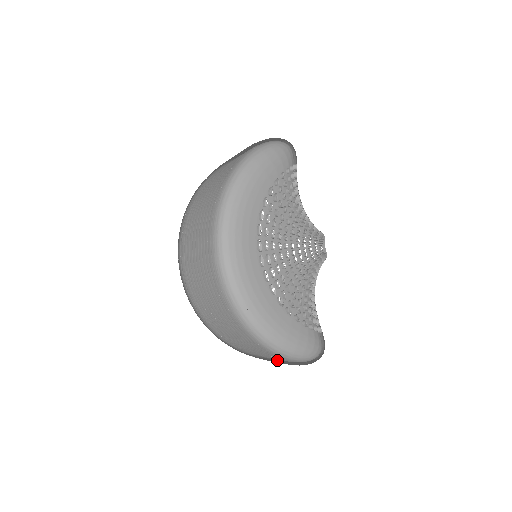
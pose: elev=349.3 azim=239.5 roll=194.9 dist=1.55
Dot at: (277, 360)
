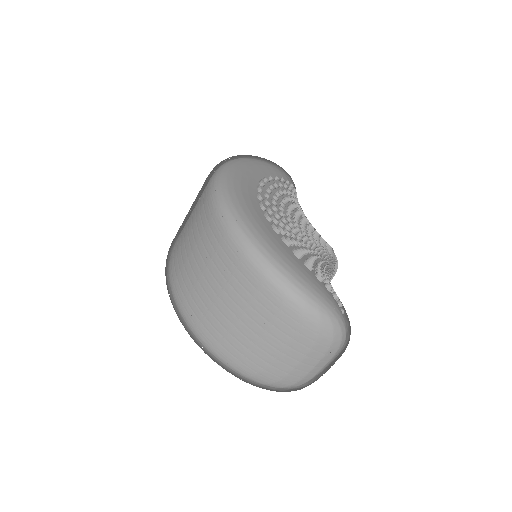
Dot at: (286, 382)
